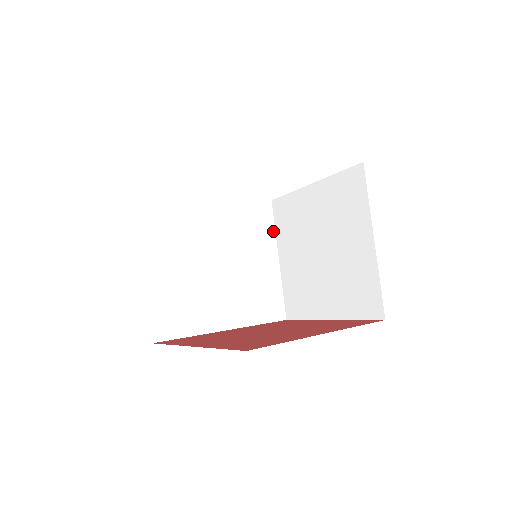
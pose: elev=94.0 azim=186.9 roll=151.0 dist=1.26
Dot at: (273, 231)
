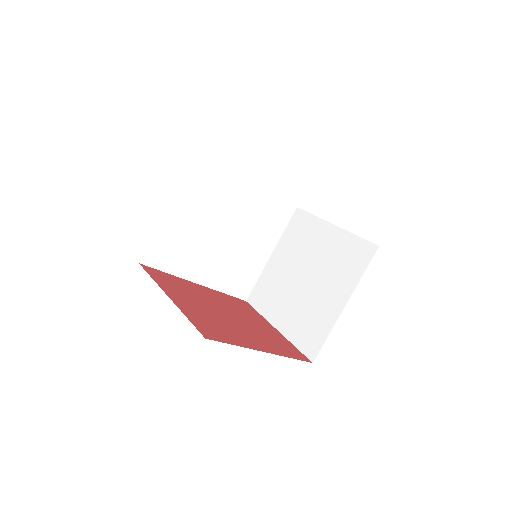
Dot at: (282, 231)
